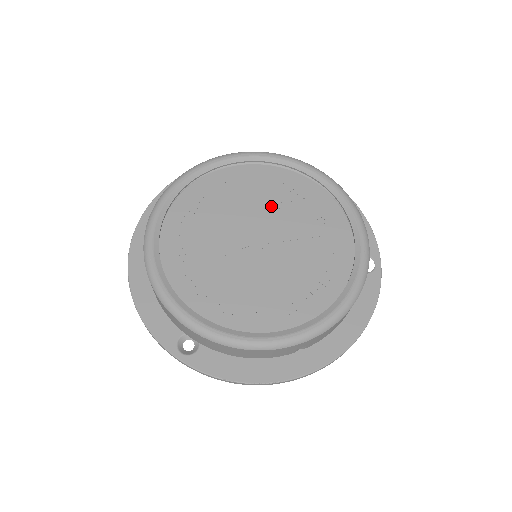
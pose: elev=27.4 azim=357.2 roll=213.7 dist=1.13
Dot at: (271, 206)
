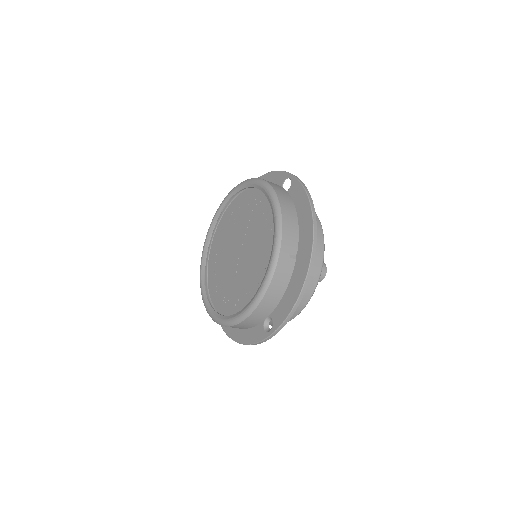
Dot at: (231, 233)
